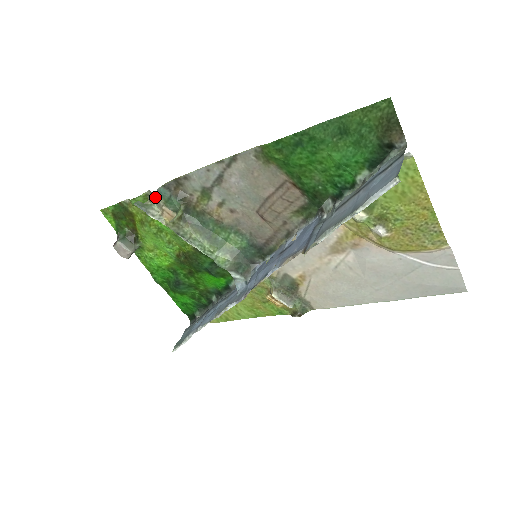
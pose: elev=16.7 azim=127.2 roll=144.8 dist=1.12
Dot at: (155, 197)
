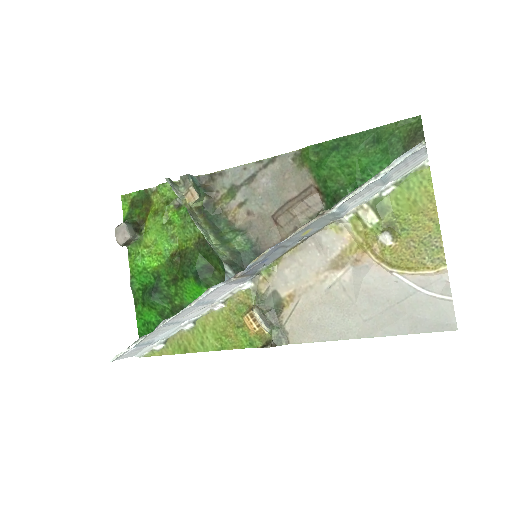
Dot at: (188, 177)
